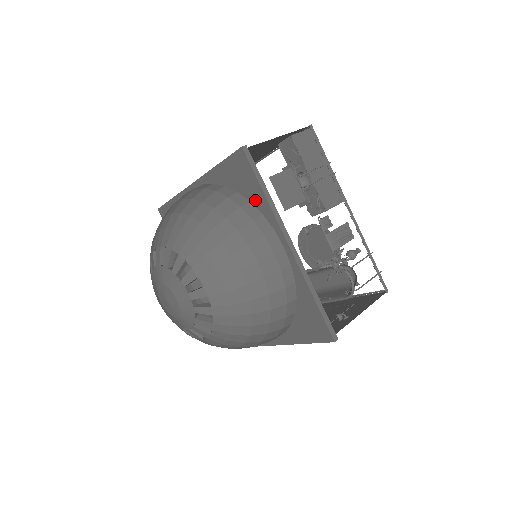
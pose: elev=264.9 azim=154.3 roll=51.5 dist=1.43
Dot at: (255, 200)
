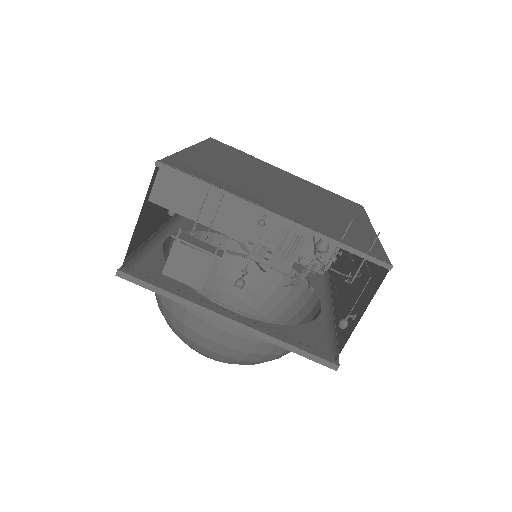
Dot at: occluded
